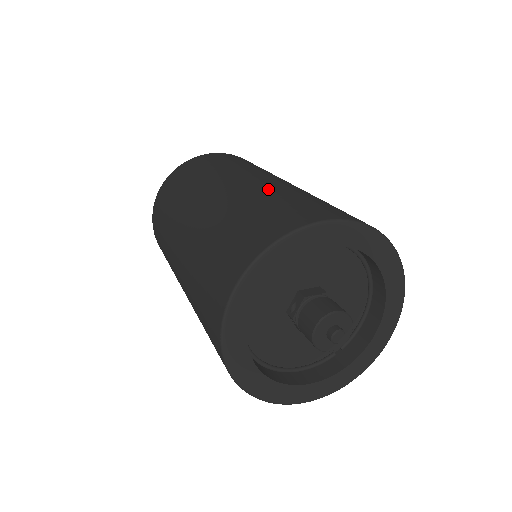
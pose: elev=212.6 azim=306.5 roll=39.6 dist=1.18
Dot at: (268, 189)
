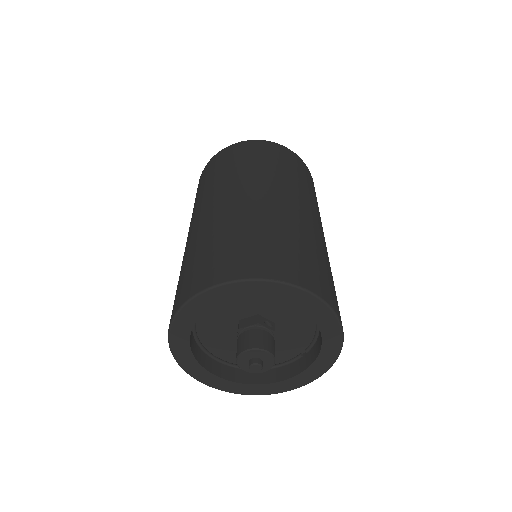
Dot at: (218, 224)
